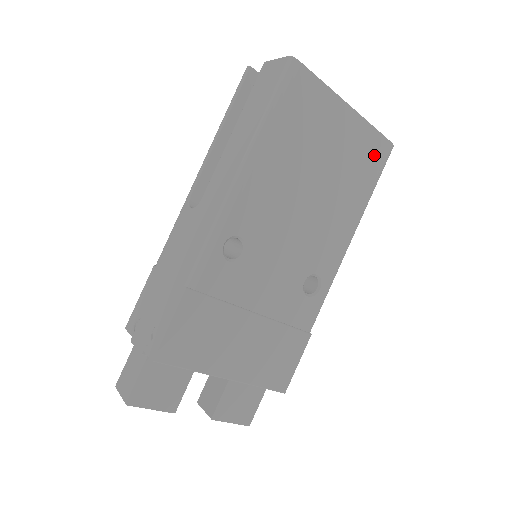
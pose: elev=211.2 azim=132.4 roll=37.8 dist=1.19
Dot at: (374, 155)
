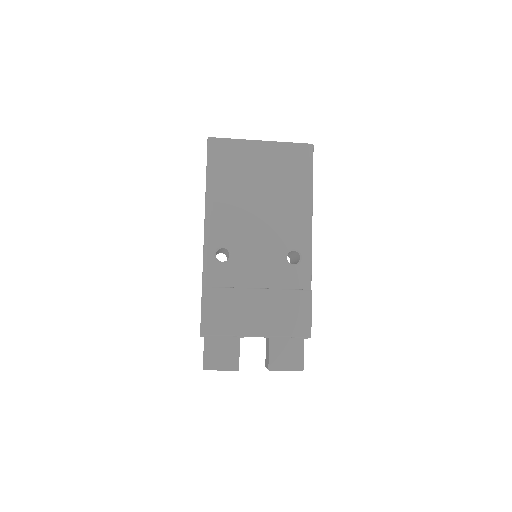
Dot at: (298, 158)
